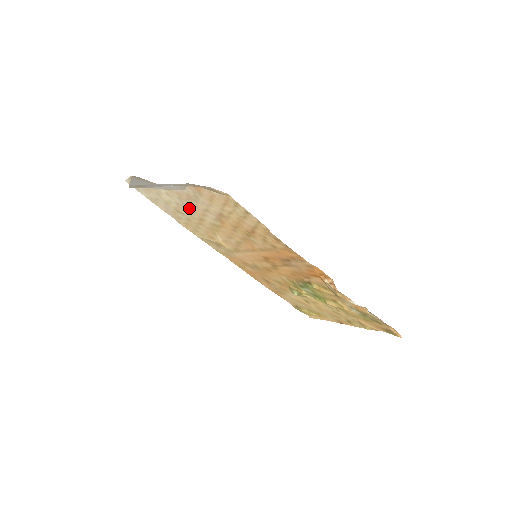
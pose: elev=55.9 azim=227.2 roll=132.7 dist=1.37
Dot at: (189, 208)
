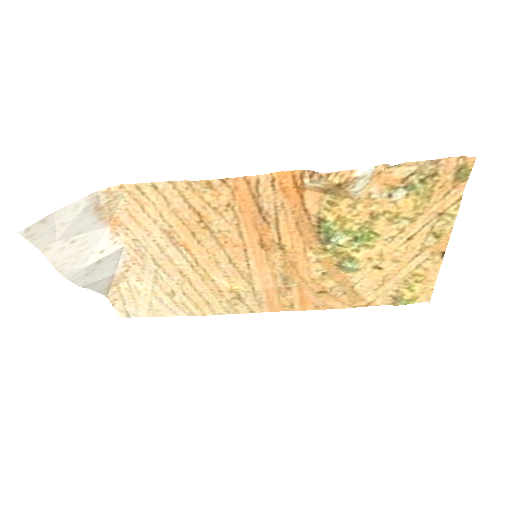
Dot at: (161, 272)
